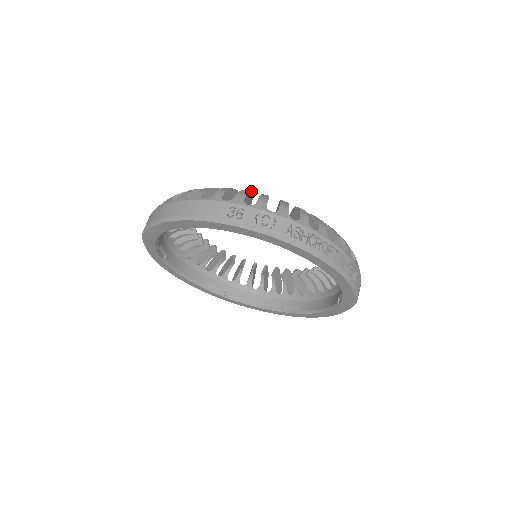
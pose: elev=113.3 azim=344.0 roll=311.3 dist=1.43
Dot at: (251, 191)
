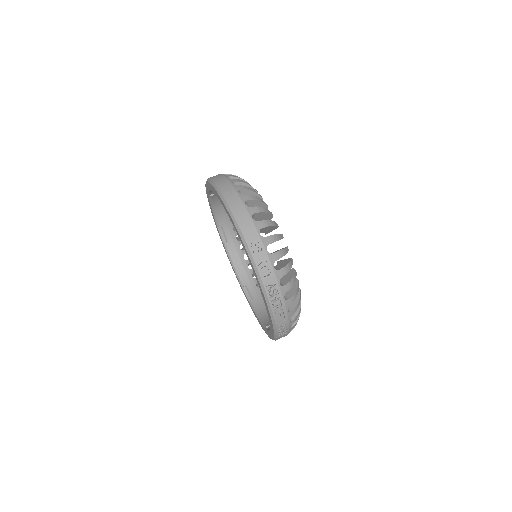
Dot at: (282, 238)
